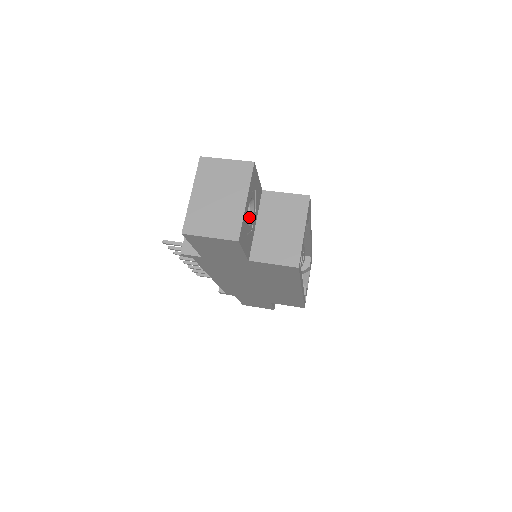
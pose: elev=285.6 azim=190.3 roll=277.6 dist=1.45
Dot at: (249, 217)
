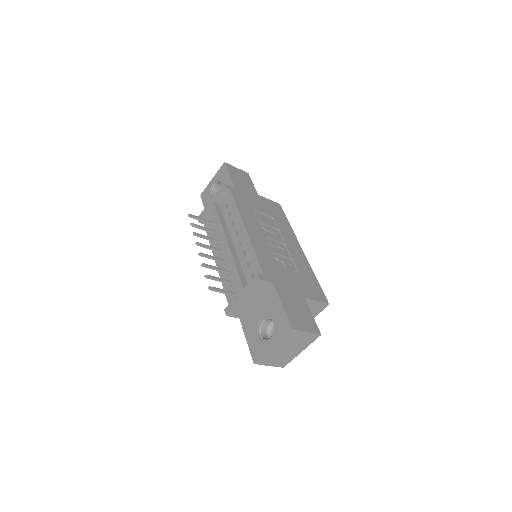
Dot at: occluded
